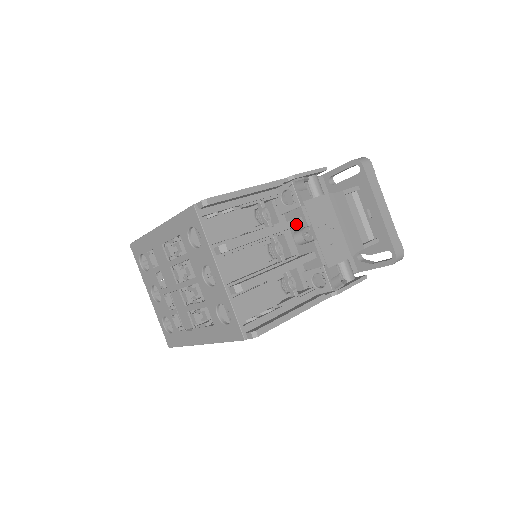
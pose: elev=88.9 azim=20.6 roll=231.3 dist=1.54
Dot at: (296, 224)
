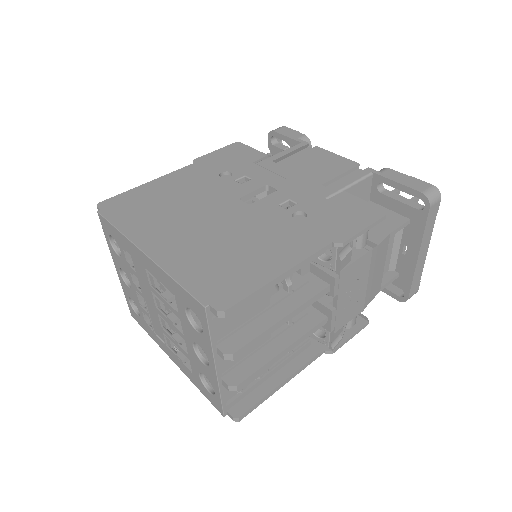
Dot at: (321, 296)
